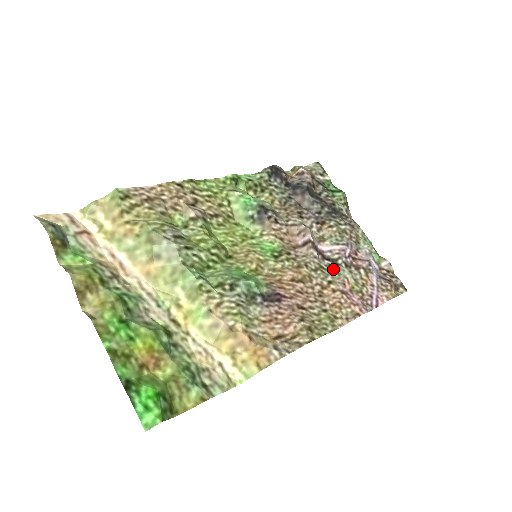
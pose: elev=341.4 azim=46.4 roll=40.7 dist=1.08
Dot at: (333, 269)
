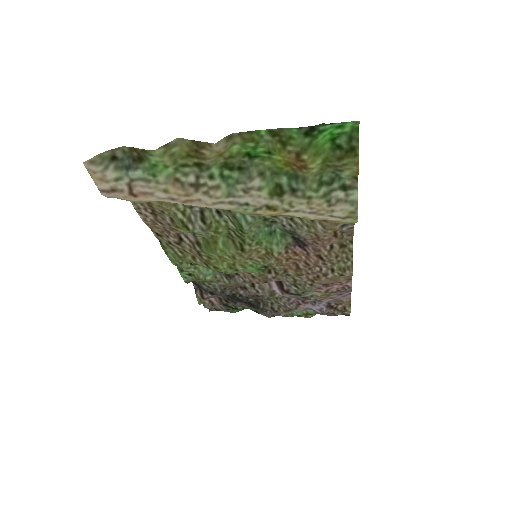
Dot at: (301, 291)
